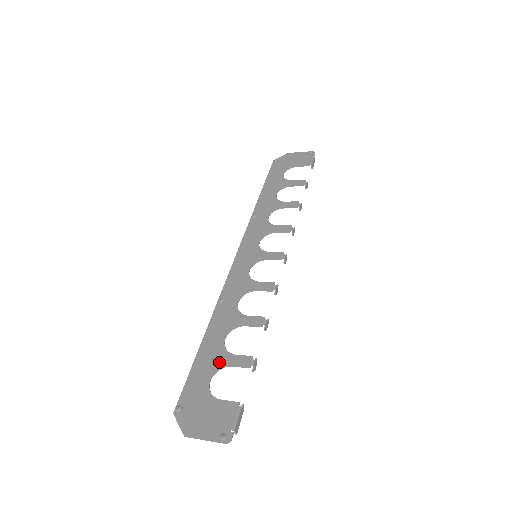
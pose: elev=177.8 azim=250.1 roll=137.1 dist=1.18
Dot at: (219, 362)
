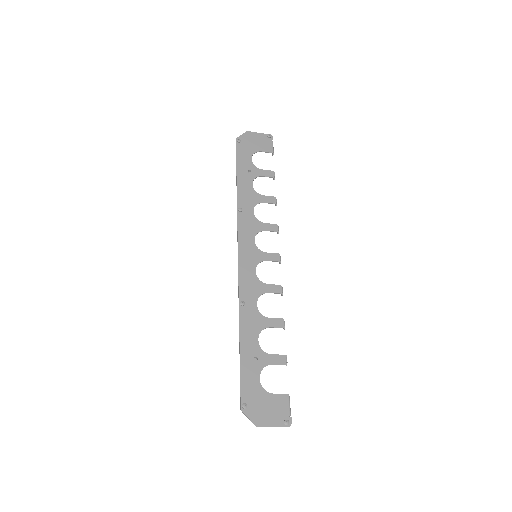
Dot at: (261, 362)
